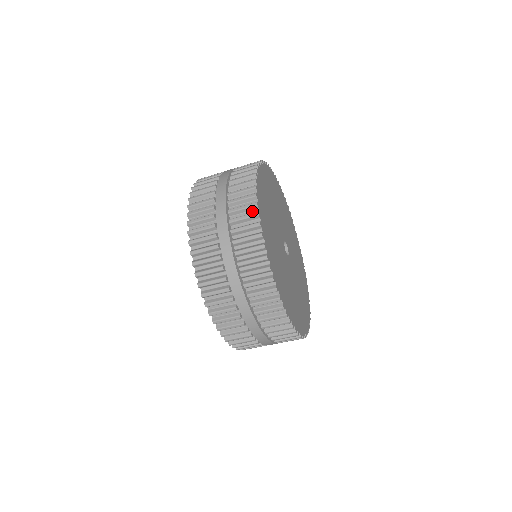
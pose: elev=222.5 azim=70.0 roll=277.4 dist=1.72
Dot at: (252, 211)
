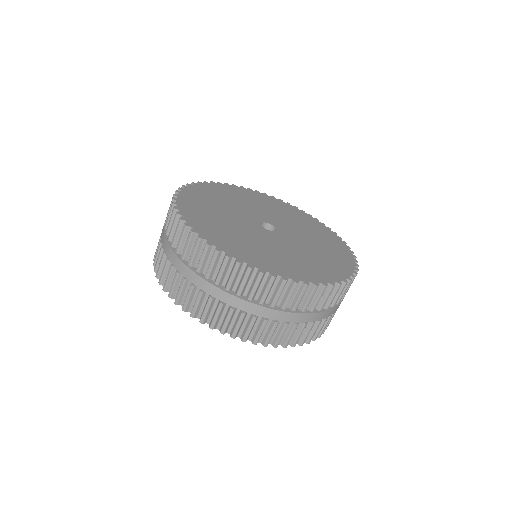
Dot at: occluded
